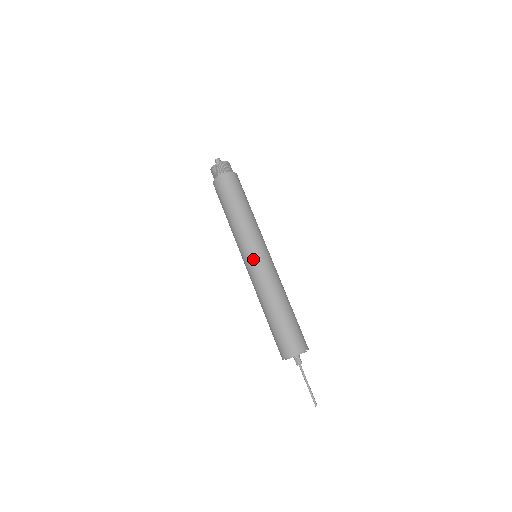
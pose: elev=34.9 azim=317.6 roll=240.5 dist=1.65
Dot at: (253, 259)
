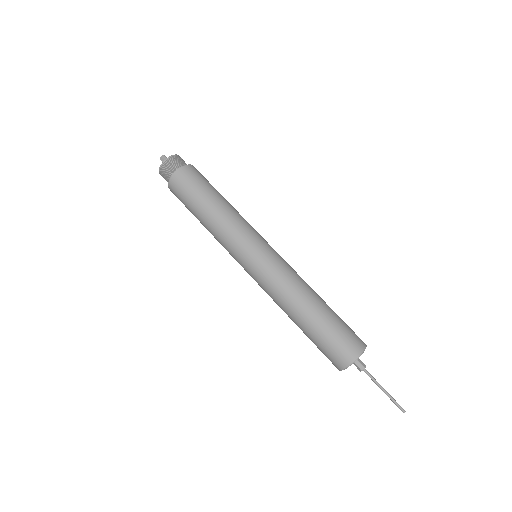
Dot at: (262, 254)
